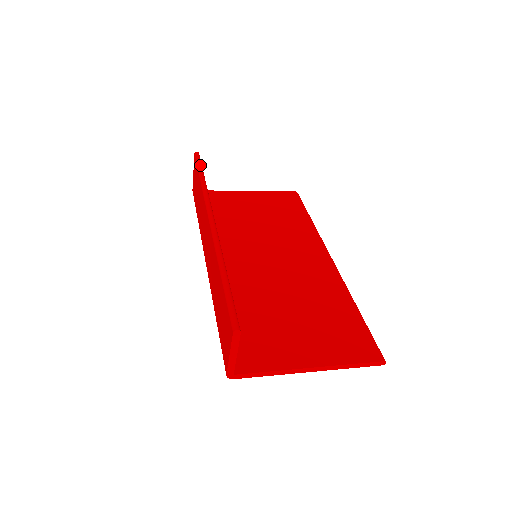
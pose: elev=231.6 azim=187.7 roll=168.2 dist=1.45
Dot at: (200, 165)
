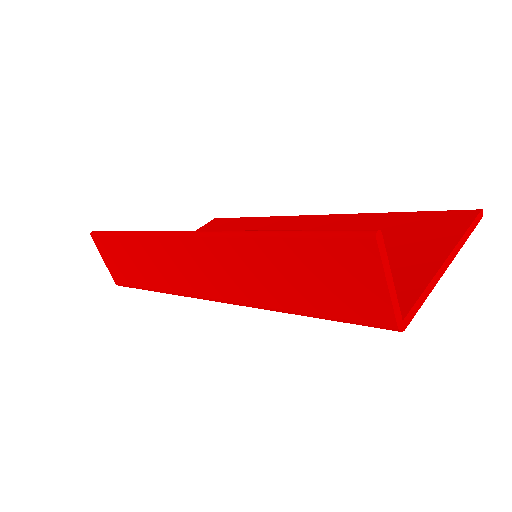
Dot at: (110, 231)
